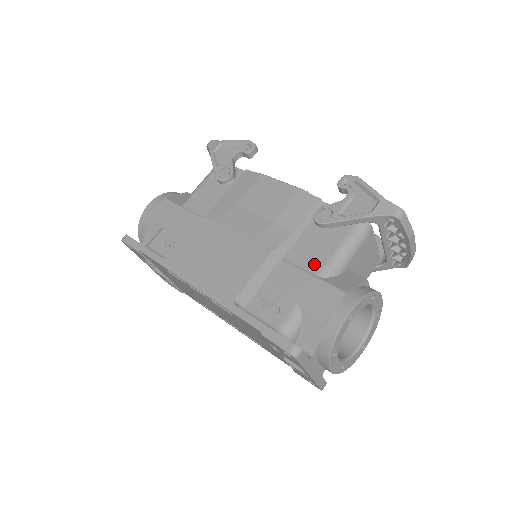
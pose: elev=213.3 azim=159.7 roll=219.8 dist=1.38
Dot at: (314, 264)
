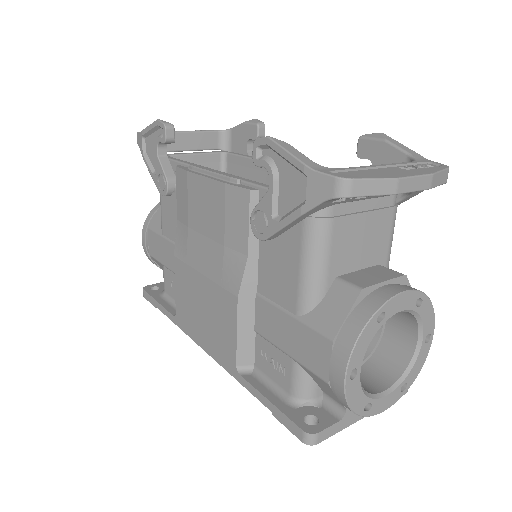
Dot at: (286, 297)
